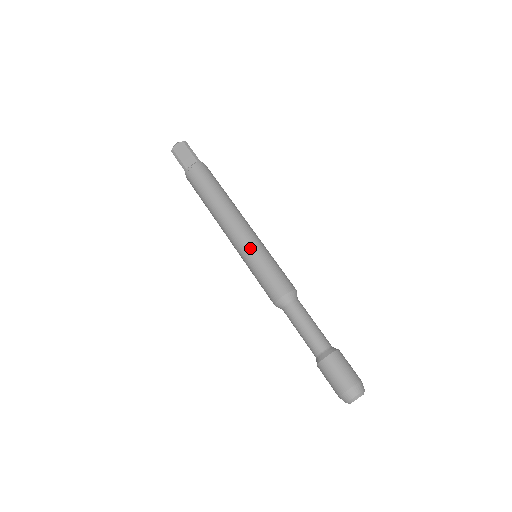
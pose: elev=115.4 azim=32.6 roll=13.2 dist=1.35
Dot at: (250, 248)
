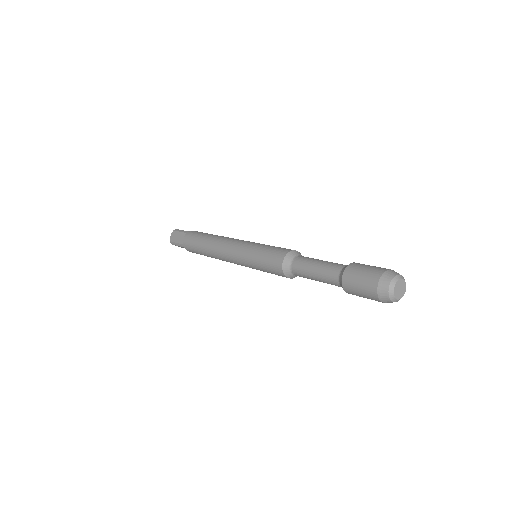
Dot at: occluded
